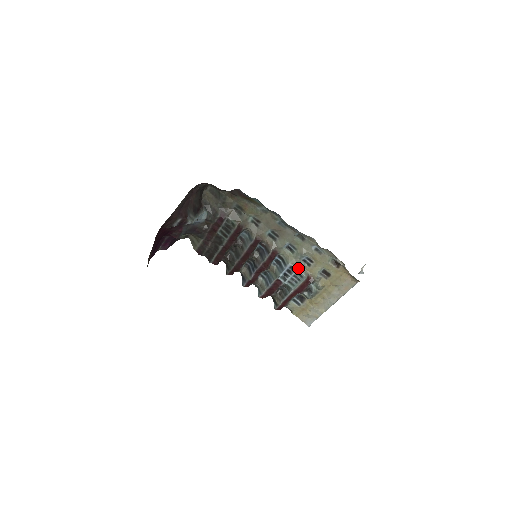
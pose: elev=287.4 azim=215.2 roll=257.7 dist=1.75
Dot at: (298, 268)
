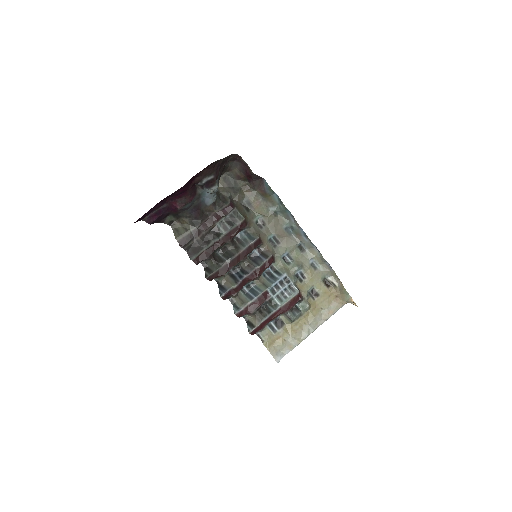
Dot at: (292, 280)
